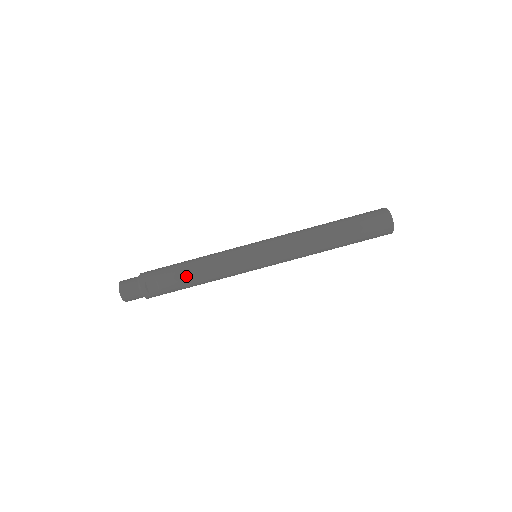
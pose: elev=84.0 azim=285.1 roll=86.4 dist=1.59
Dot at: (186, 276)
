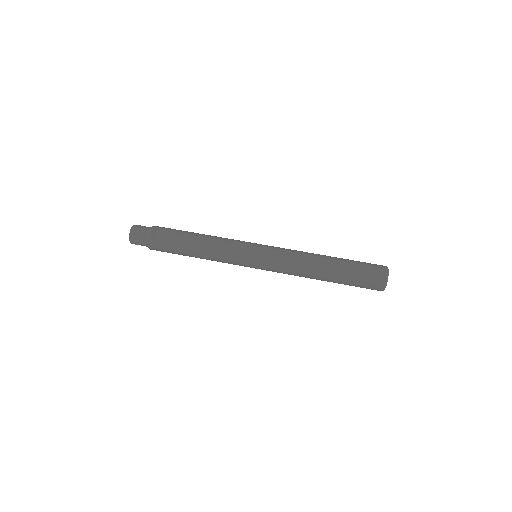
Dot at: (191, 238)
